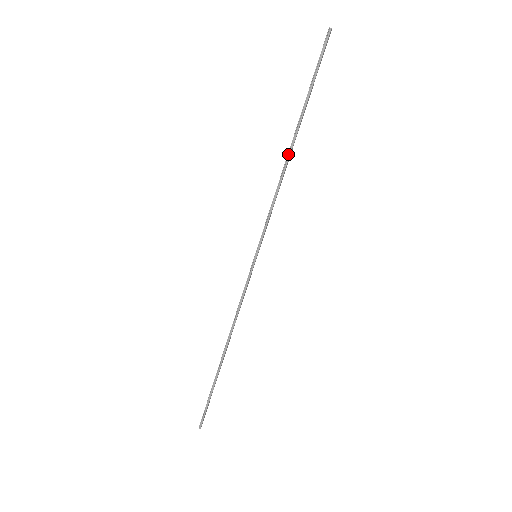
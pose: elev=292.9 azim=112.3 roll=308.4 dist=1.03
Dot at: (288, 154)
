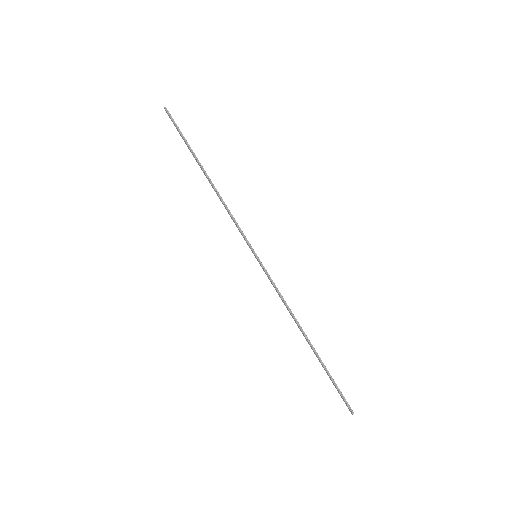
Dot at: (211, 183)
